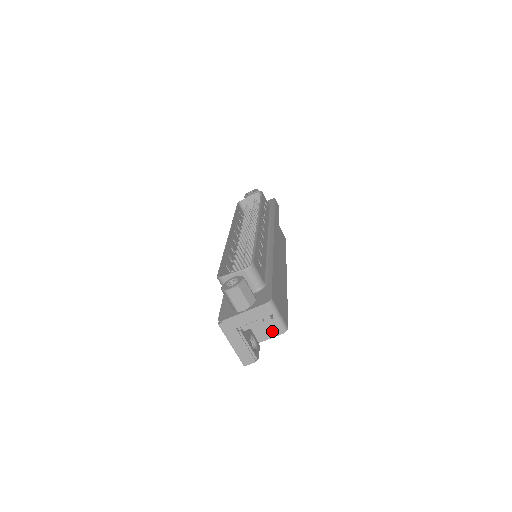
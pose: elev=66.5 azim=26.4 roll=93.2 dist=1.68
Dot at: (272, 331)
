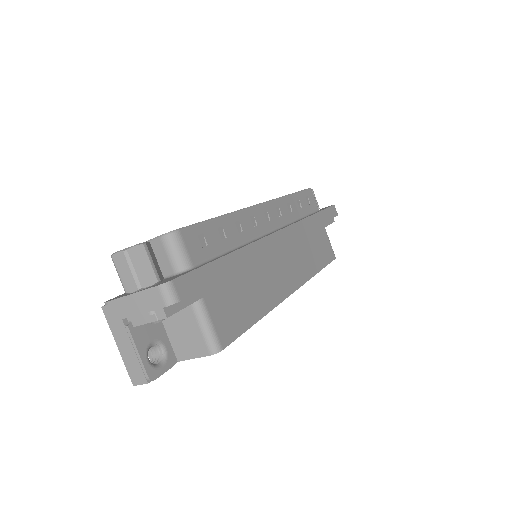
Dot at: (196, 347)
